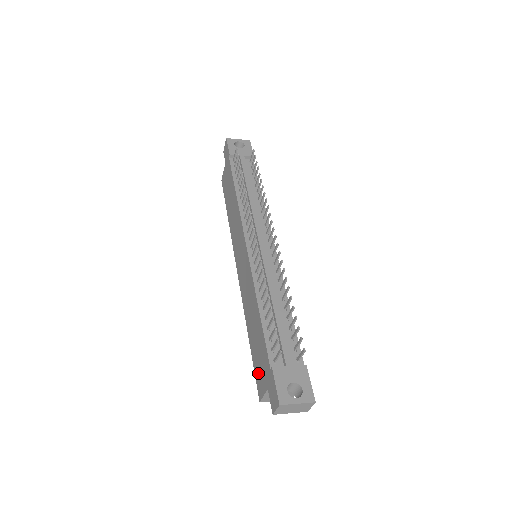
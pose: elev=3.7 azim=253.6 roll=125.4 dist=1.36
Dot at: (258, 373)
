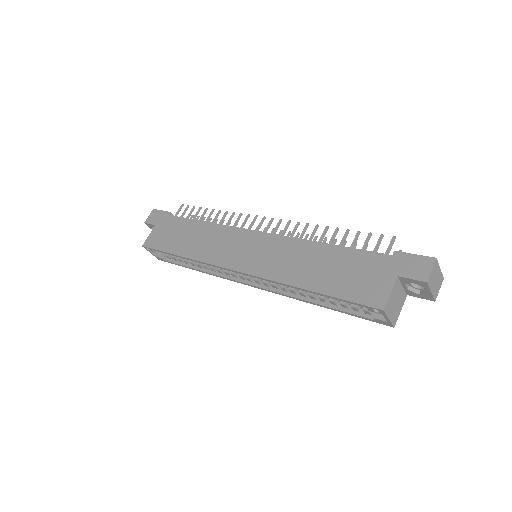
Dot at: (361, 289)
